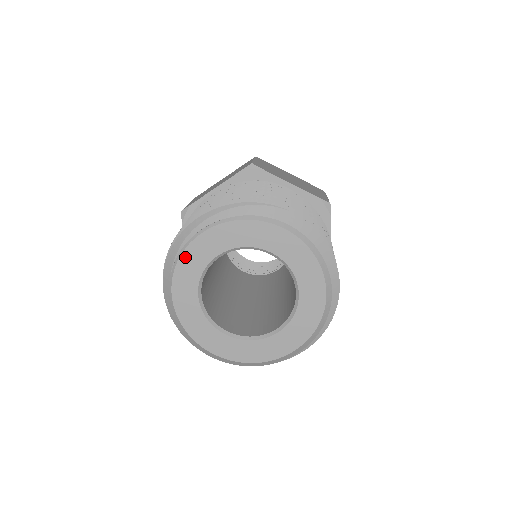
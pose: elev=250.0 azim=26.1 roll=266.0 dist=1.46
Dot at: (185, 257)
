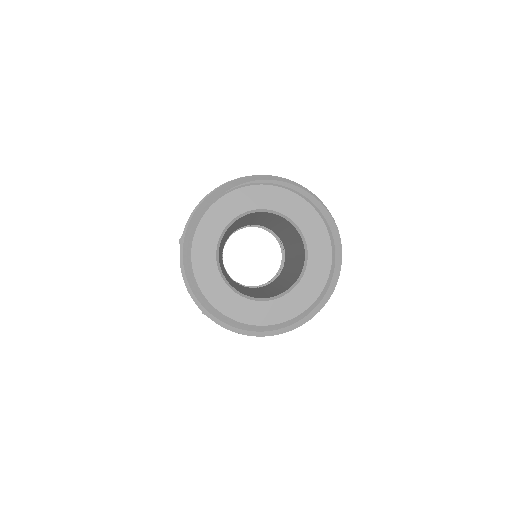
Dot at: (248, 190)
